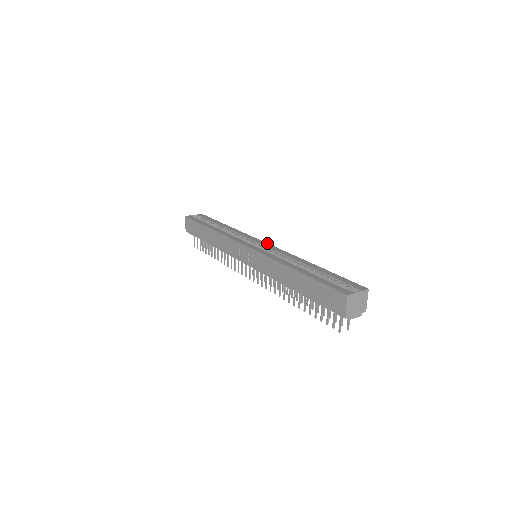
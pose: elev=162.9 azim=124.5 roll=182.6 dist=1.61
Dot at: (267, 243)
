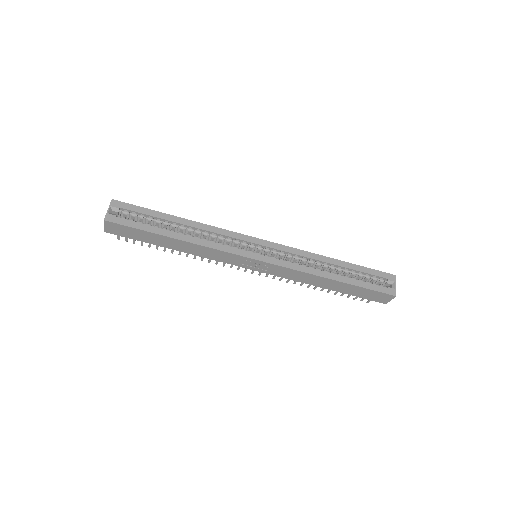
Dot at: (264, 240)
